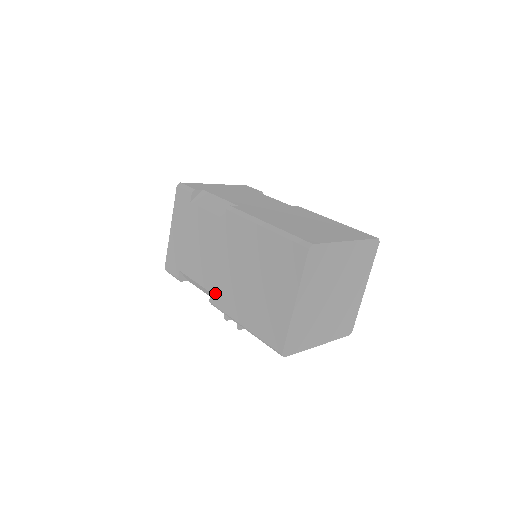
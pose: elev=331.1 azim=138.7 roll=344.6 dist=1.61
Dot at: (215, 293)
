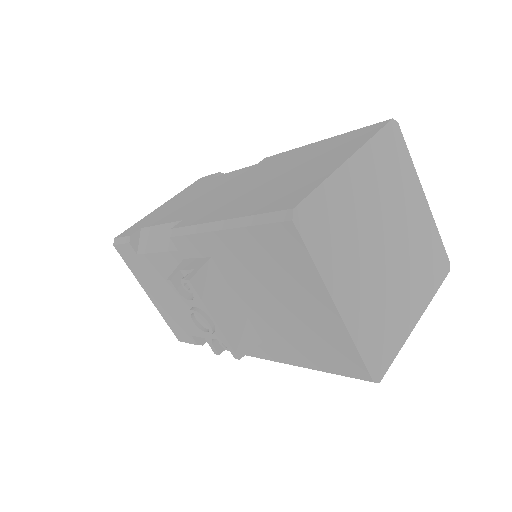
Dot at: (191, 216)
